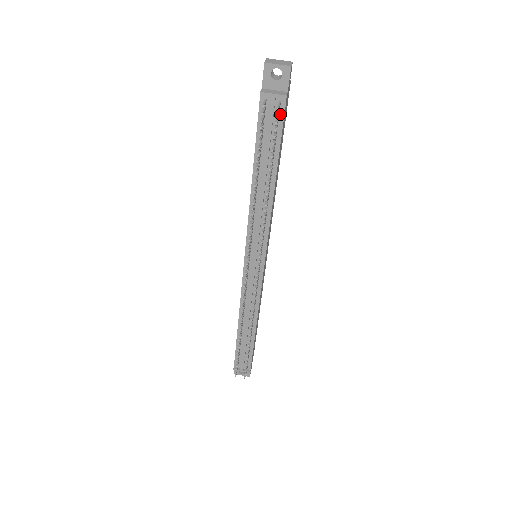
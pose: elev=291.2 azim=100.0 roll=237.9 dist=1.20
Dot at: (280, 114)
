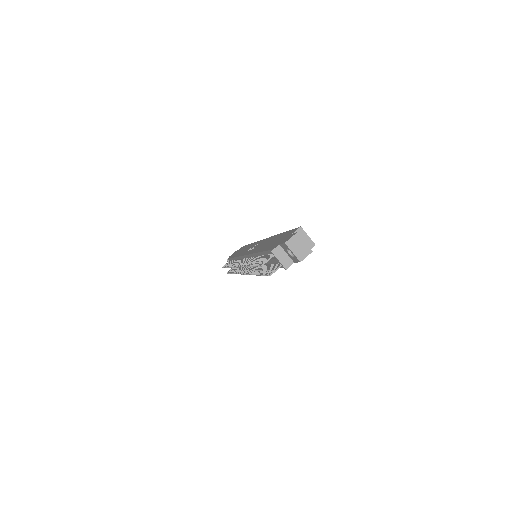
Dot at: occluded
